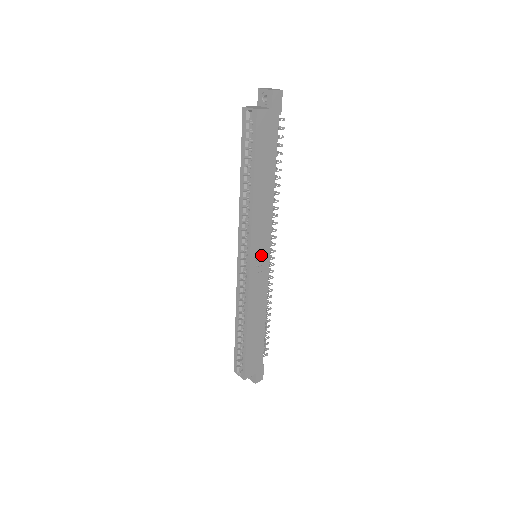
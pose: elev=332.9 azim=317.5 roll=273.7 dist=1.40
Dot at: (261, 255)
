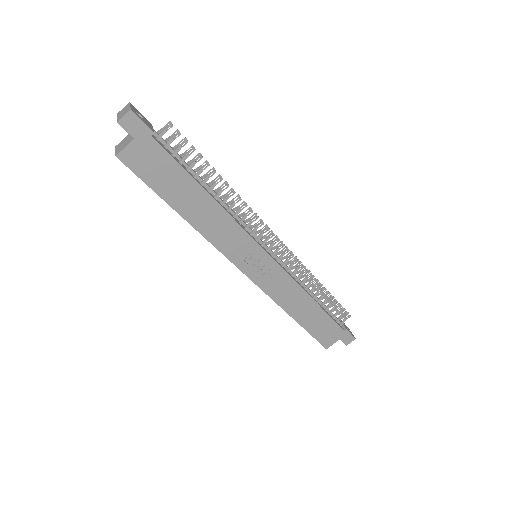
Dot at: (255, 259)
